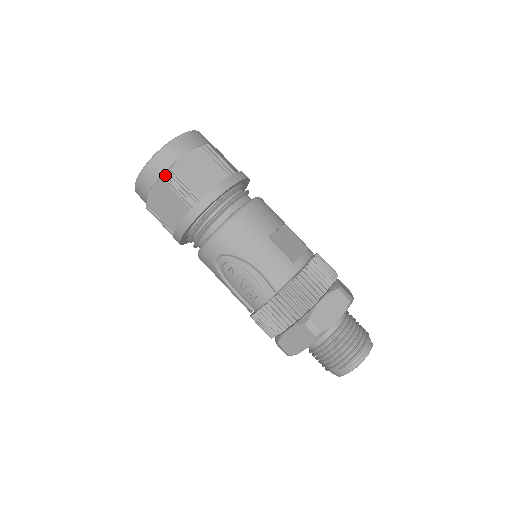
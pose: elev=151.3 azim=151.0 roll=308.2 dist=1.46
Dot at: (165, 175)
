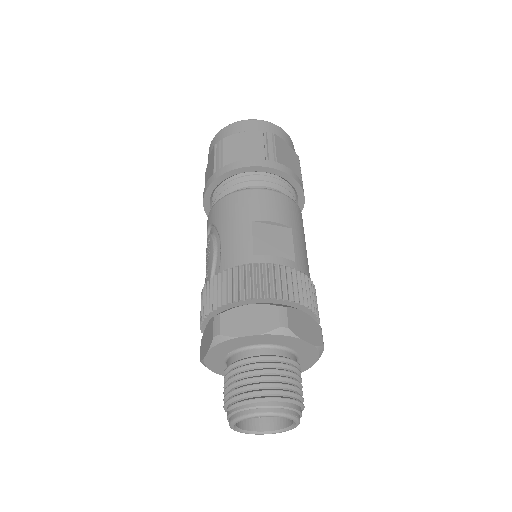
Dot at: (218, 143)
